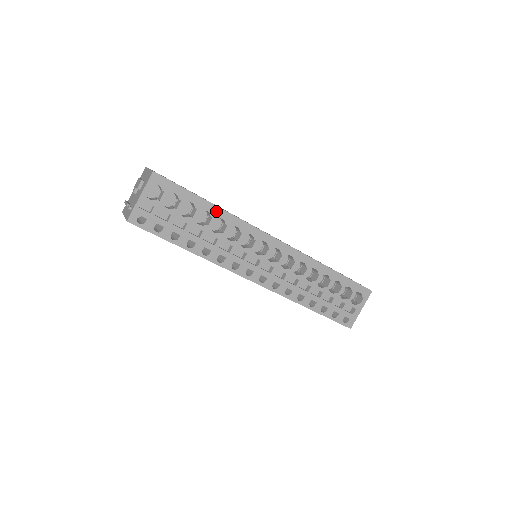
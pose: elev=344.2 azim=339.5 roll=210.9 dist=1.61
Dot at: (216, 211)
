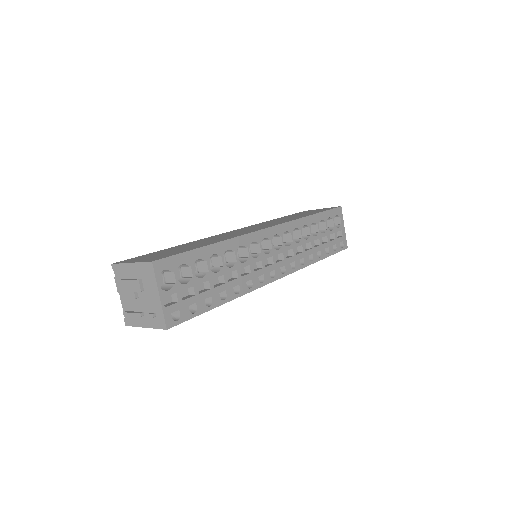
Dot at: (219, 248)
